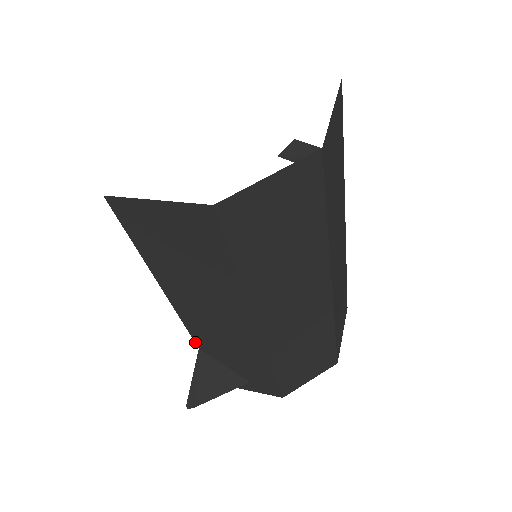
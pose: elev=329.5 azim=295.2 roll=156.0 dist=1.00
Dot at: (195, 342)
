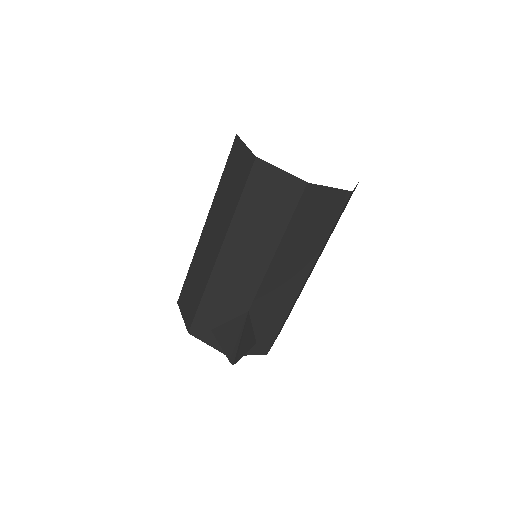
Dot at: (252, 304)
